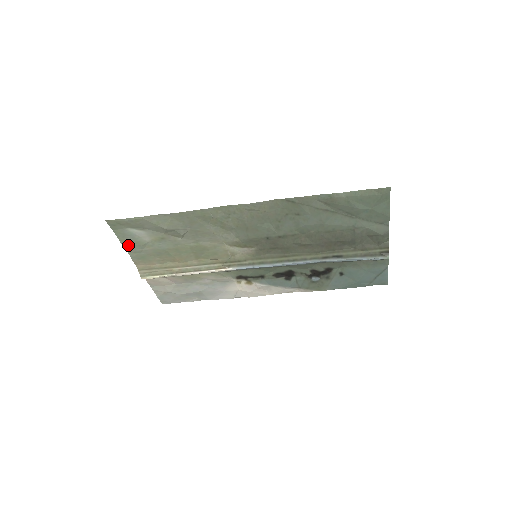
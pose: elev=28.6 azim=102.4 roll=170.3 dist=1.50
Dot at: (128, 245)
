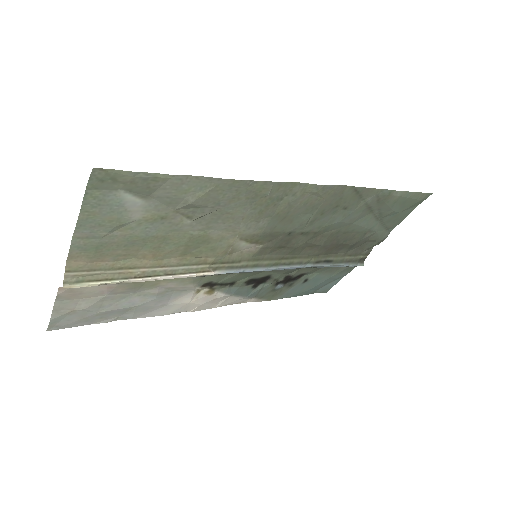
Dot at: (89, 223)
